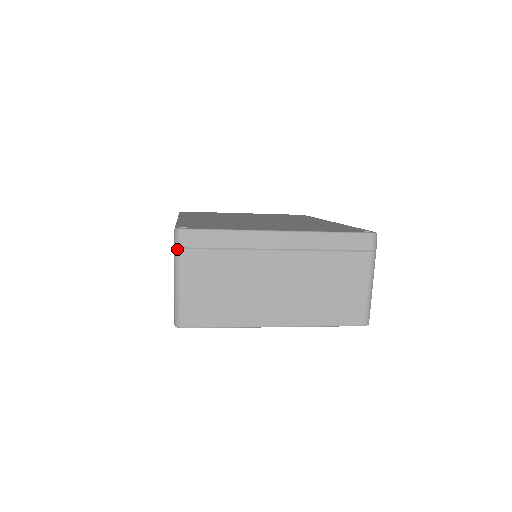
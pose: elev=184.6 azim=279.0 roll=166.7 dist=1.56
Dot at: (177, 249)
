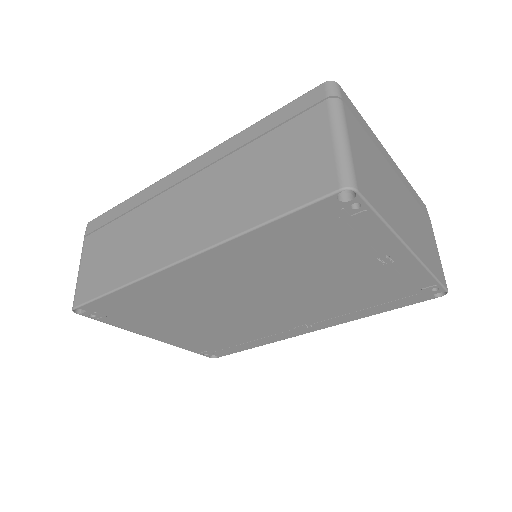
Dot at: (337, 98)
